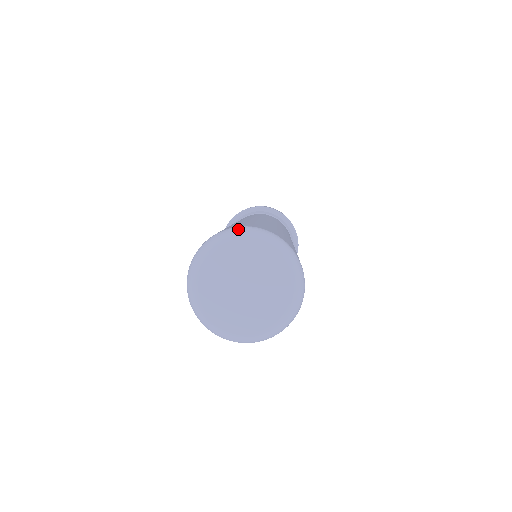
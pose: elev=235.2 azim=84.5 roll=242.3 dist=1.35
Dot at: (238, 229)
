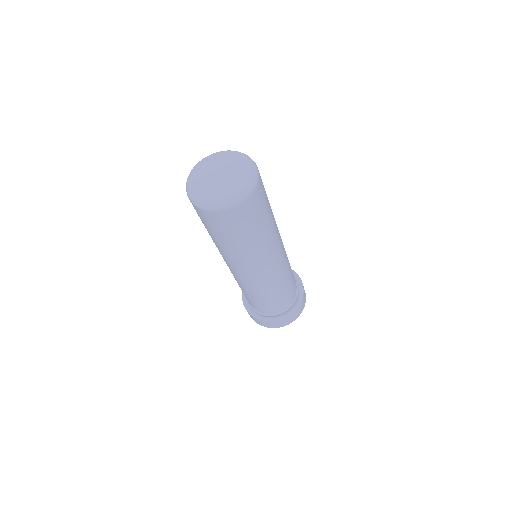
Dot at: (199, 161)
